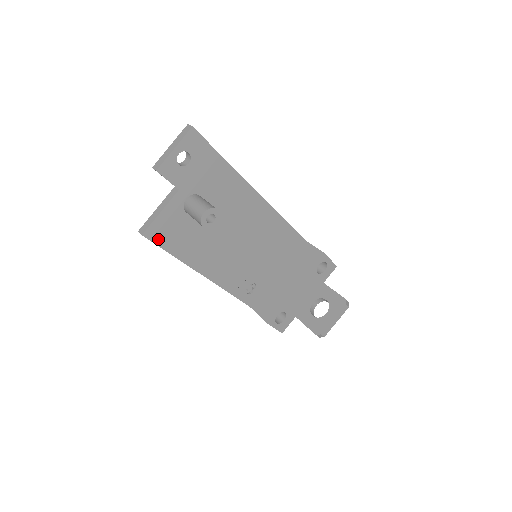
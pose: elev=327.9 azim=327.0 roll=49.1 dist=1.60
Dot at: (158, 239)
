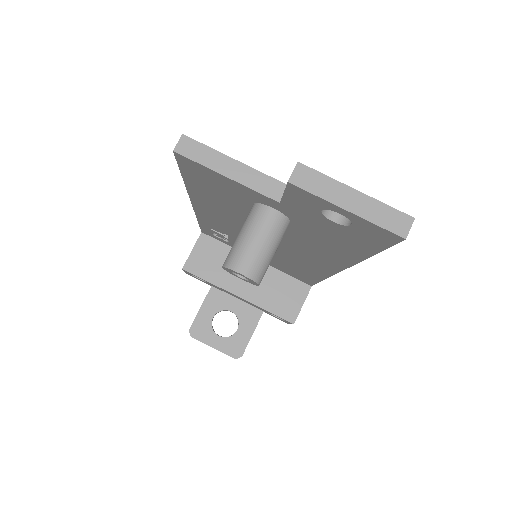
Dot at: (188, 168)
